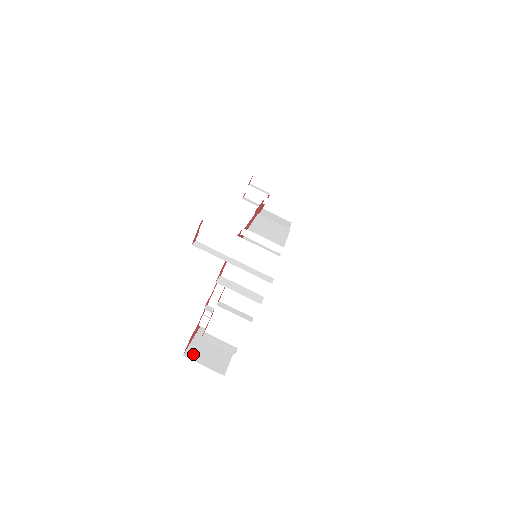
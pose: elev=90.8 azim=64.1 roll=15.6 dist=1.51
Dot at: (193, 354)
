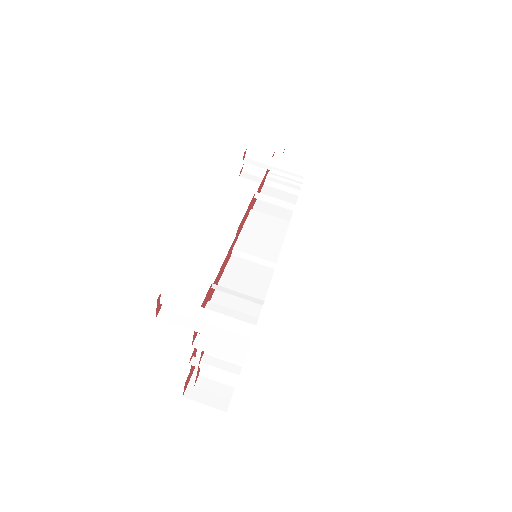
Dot at: (194, 391)
